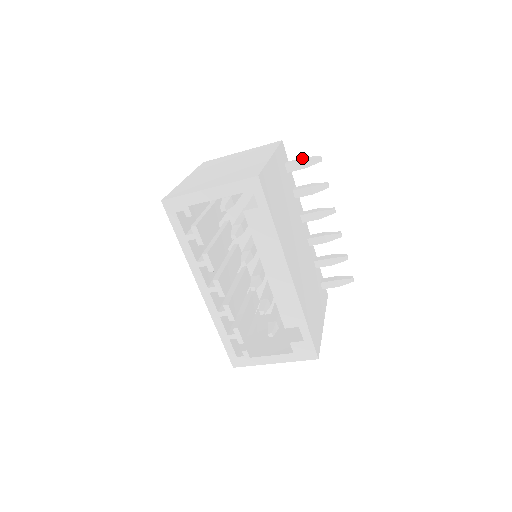
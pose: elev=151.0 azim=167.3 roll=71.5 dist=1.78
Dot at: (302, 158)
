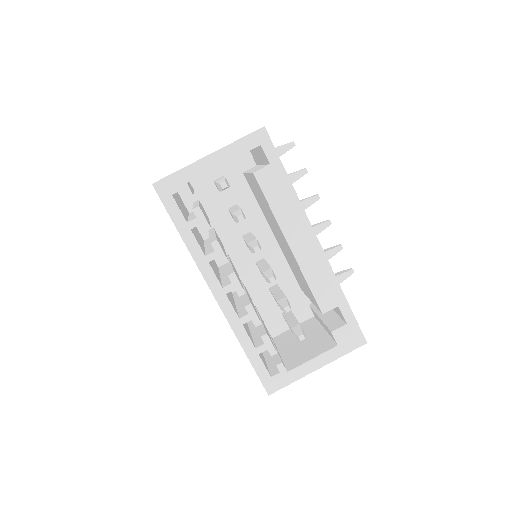
Dot at: occluded
